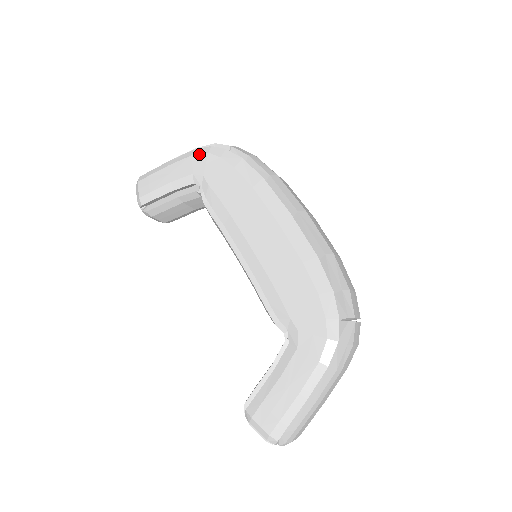
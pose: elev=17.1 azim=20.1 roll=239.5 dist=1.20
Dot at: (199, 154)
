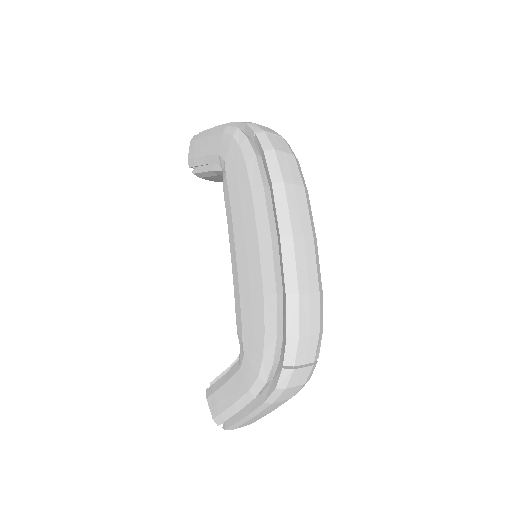
Dot at: (227, 134)
